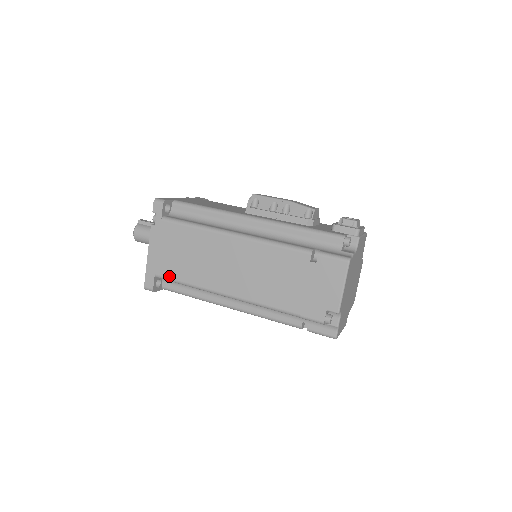
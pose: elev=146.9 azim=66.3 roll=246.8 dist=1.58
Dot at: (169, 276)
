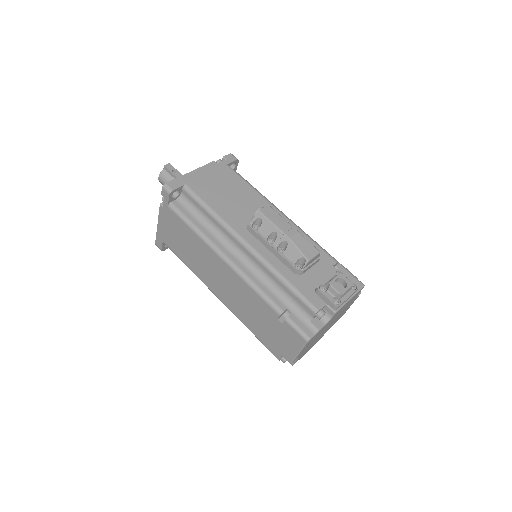
Dot at: (173, 250)
